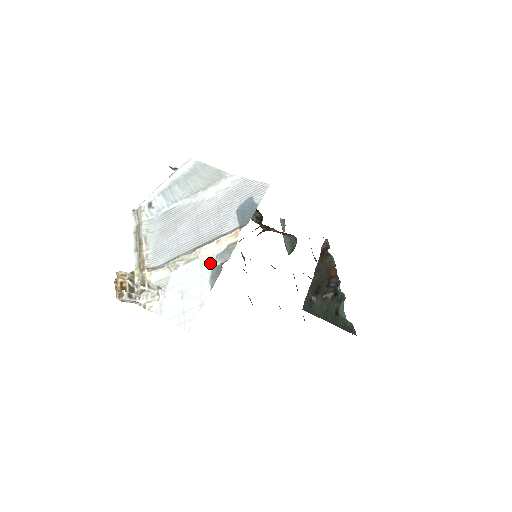
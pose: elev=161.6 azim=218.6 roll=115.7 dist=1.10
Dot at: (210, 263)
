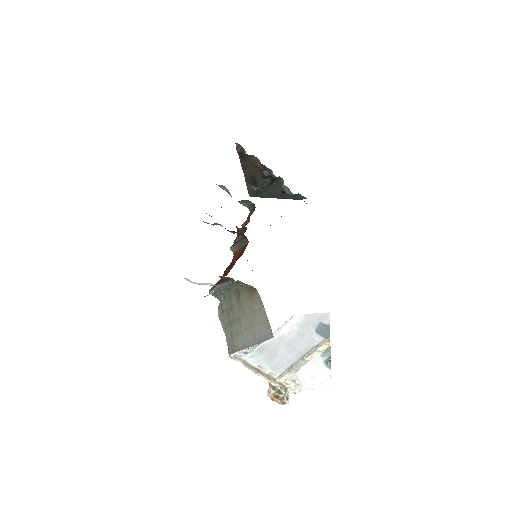
Dot at: (320, 360)
